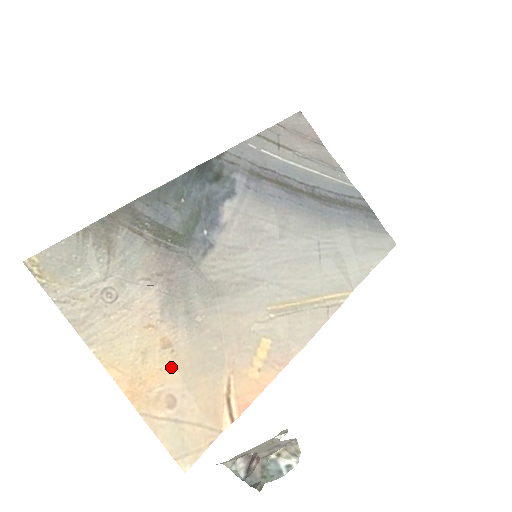
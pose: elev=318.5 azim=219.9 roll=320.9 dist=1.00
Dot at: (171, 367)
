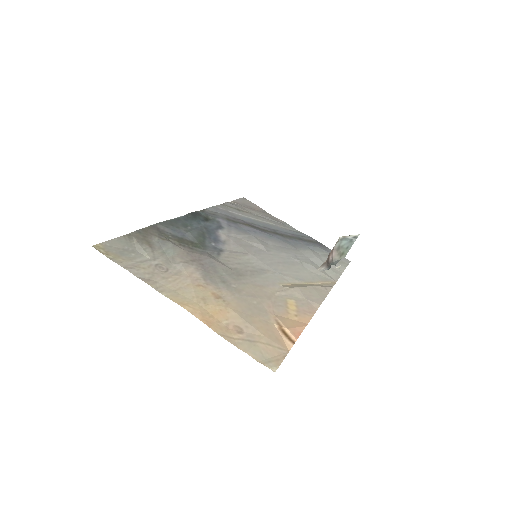
Dot at: (228, 310)
